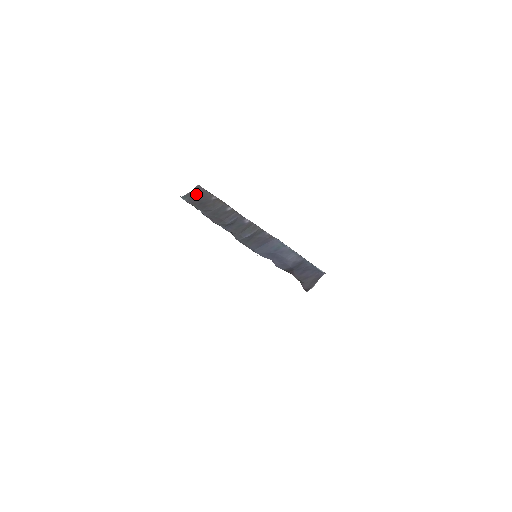
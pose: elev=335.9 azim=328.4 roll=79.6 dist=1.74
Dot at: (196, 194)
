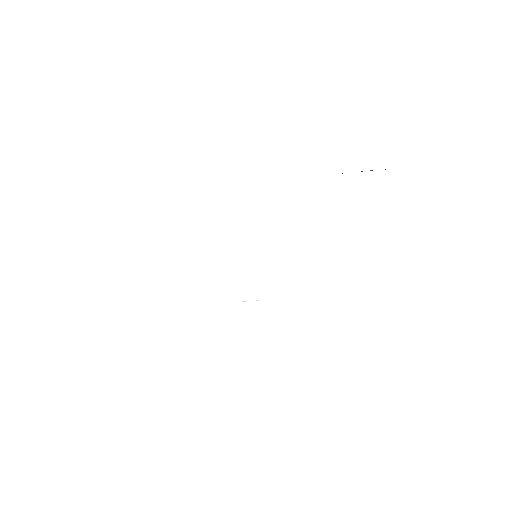
Dot at: occluded
